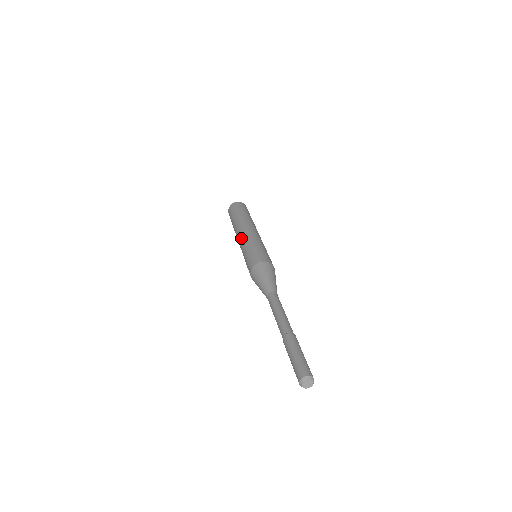
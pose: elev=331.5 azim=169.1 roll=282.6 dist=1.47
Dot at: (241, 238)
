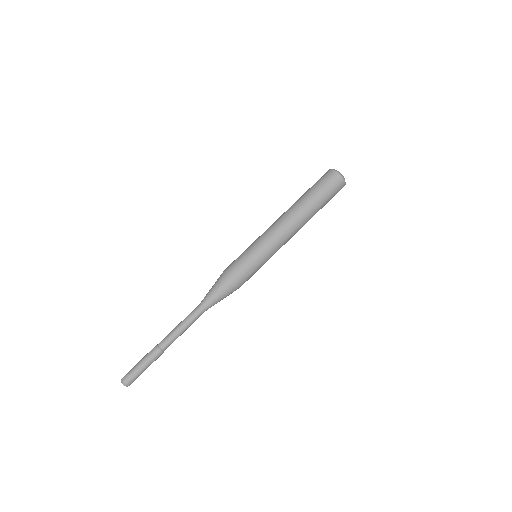
Dot at: (273, 230)
